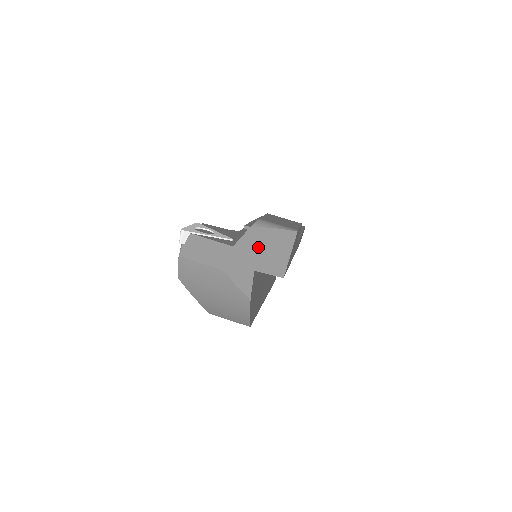
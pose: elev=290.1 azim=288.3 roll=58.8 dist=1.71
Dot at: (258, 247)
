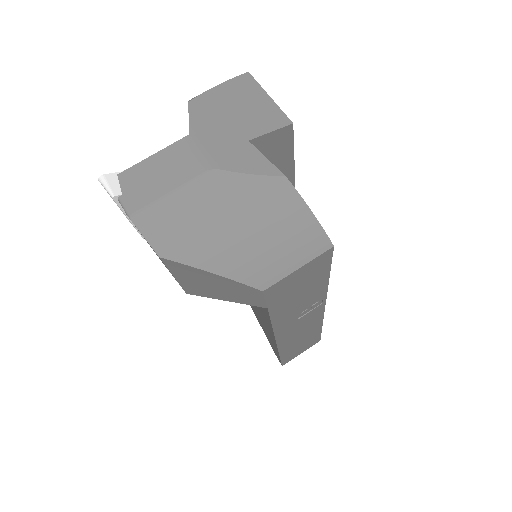
Dot at: (222, 114)
